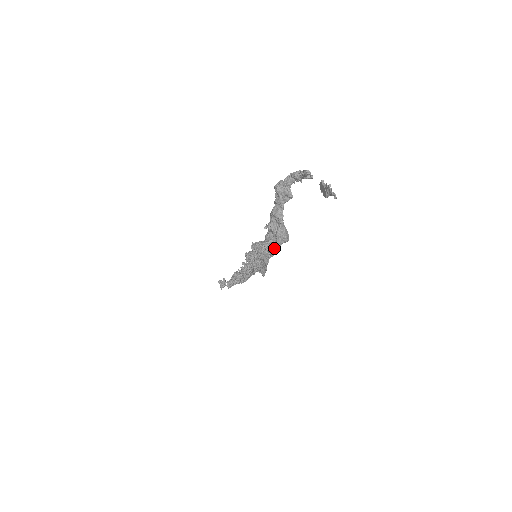
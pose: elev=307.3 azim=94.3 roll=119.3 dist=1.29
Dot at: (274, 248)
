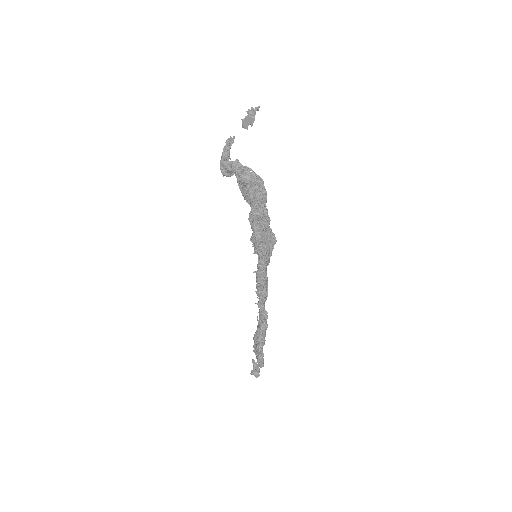
Dot at: (263, 190)
